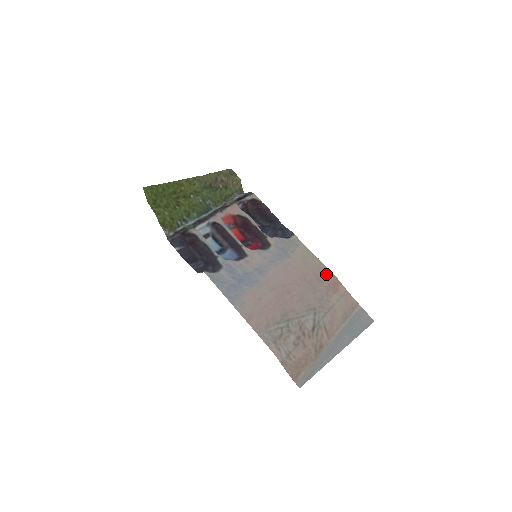
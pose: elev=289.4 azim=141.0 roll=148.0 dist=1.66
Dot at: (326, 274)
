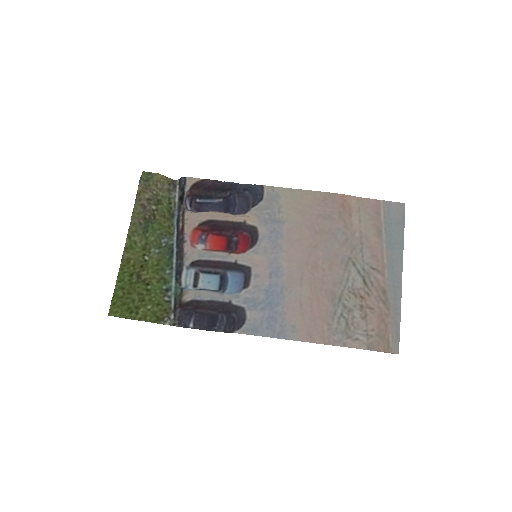
Dot at: (327, 202)
